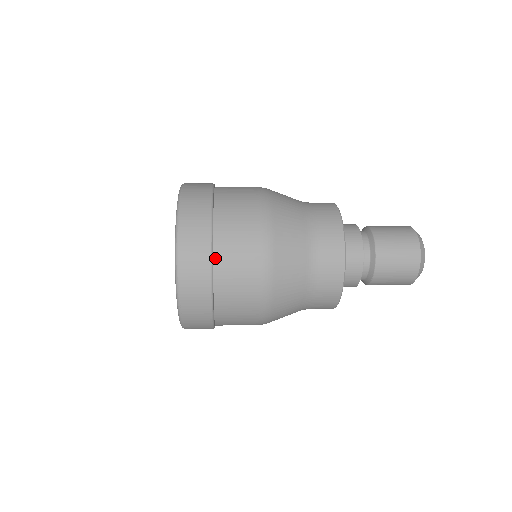
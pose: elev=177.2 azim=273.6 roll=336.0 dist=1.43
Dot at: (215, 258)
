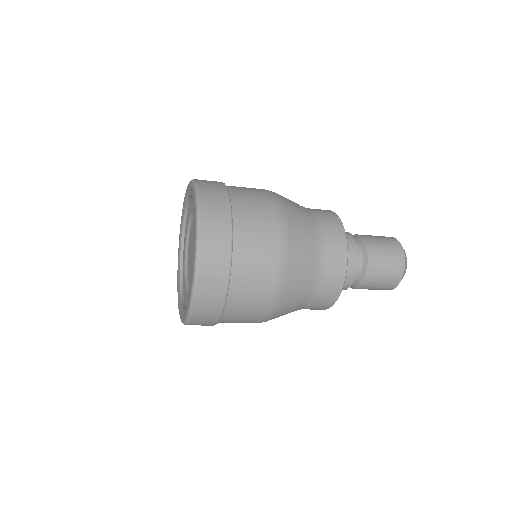
Dot at: (233, 268)
